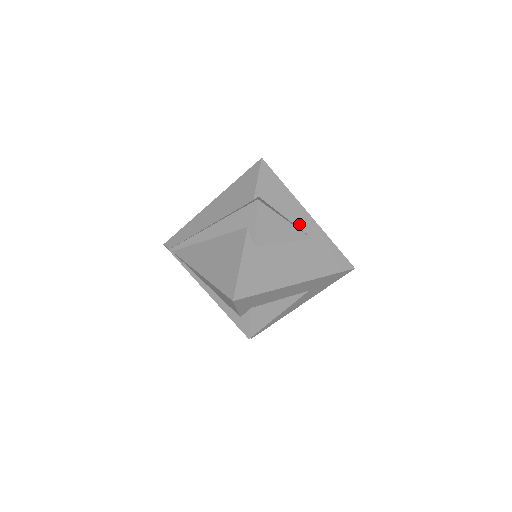
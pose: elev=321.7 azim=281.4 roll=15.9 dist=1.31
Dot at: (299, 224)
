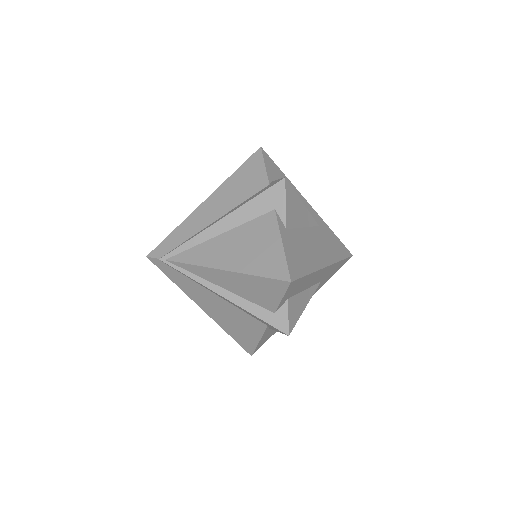
Dot at: occluded
